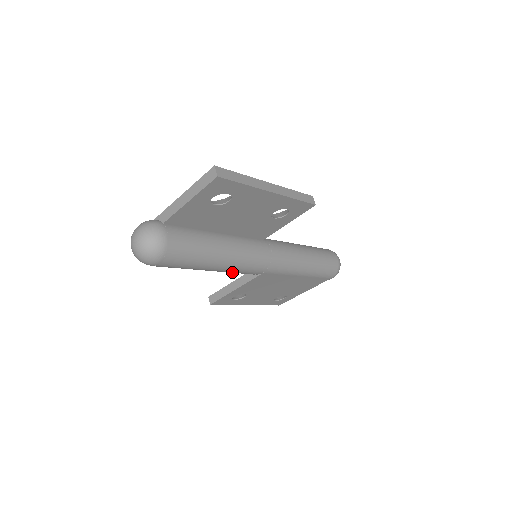
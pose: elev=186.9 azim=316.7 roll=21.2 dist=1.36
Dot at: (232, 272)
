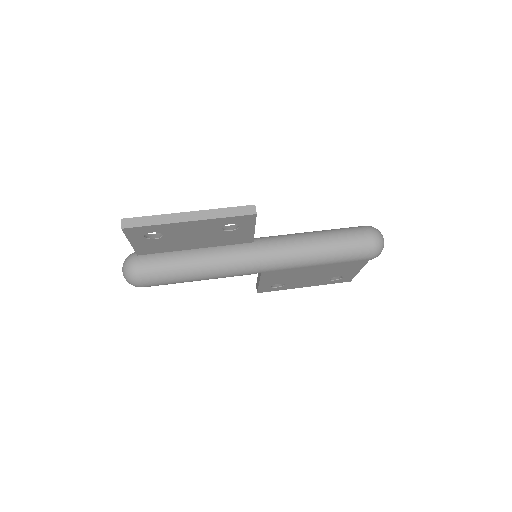
Dot at: occluded
